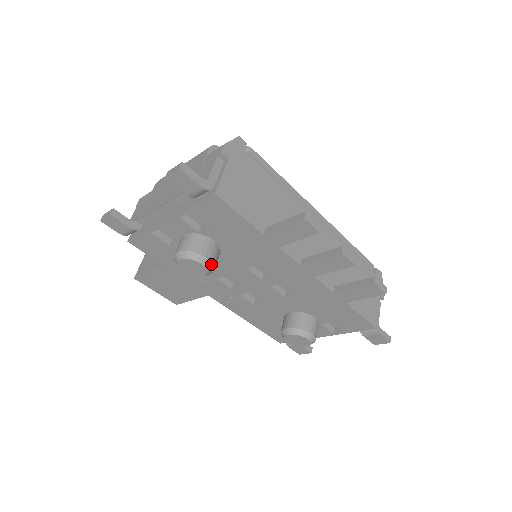
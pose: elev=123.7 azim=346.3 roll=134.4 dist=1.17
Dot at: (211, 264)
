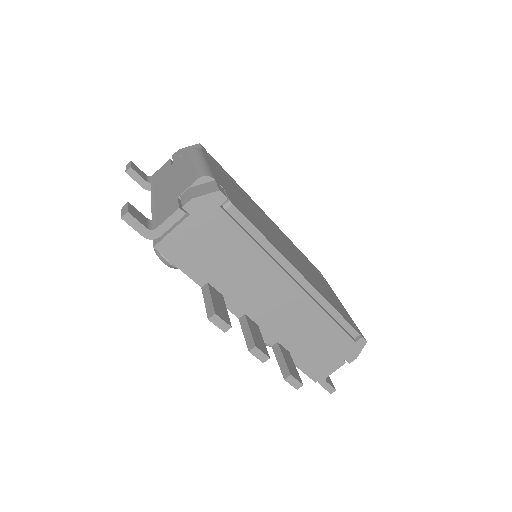
Dot at: (174, 267)
